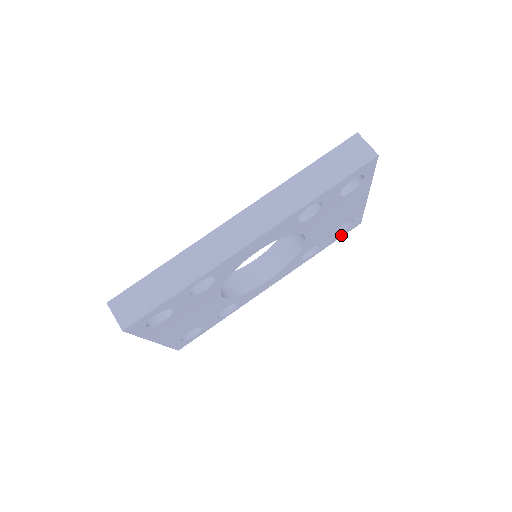
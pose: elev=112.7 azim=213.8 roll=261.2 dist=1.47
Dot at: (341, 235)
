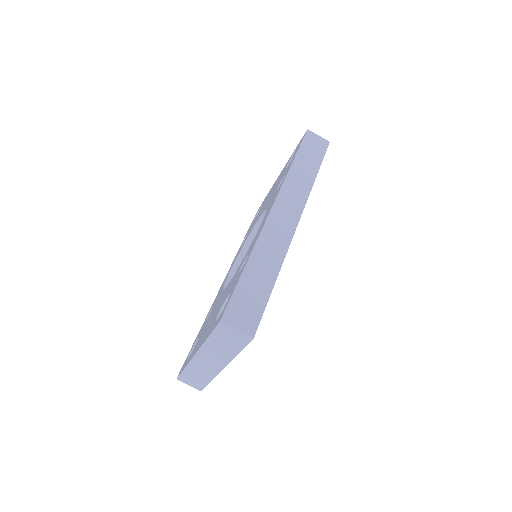
Dot at: occluded
